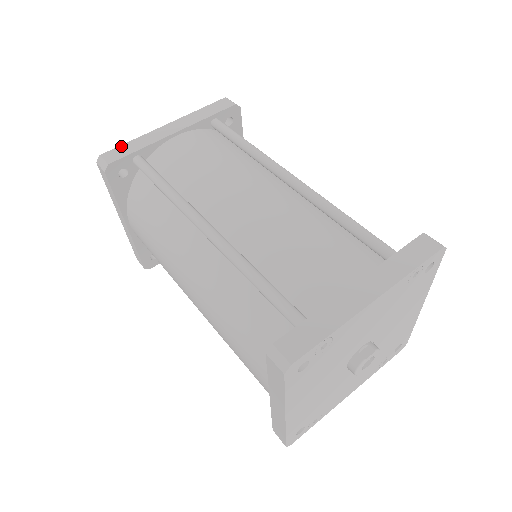
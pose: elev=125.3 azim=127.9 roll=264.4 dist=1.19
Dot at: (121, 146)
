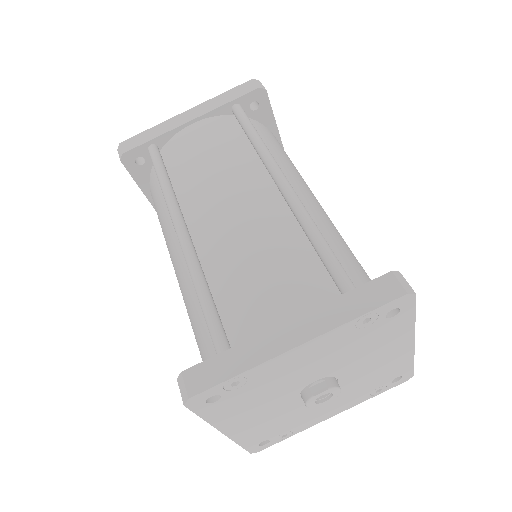
Dot at: (140, 134)
